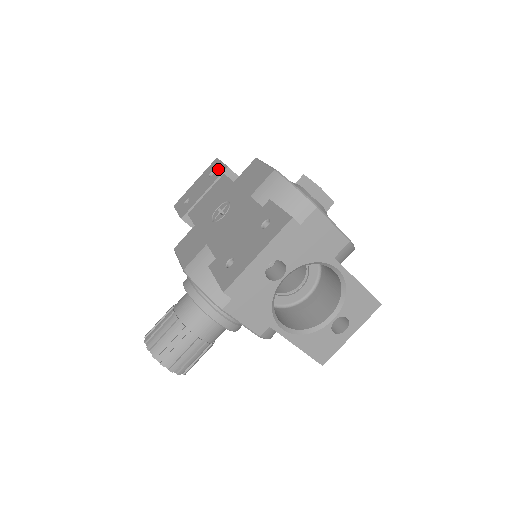
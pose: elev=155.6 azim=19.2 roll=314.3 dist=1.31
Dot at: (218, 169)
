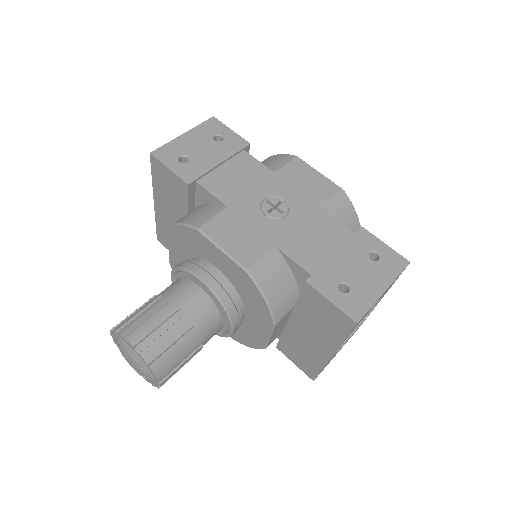
Dot at: (231, 138)
